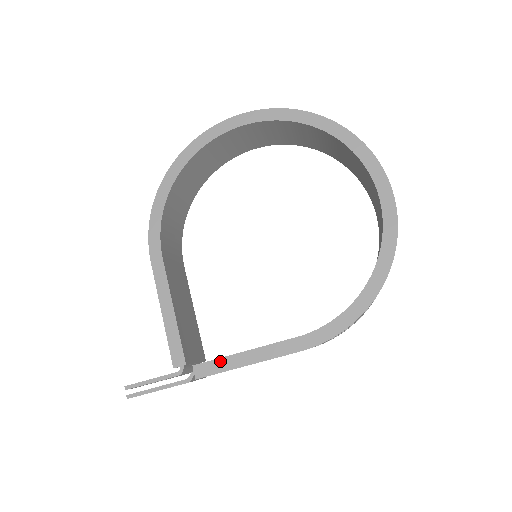
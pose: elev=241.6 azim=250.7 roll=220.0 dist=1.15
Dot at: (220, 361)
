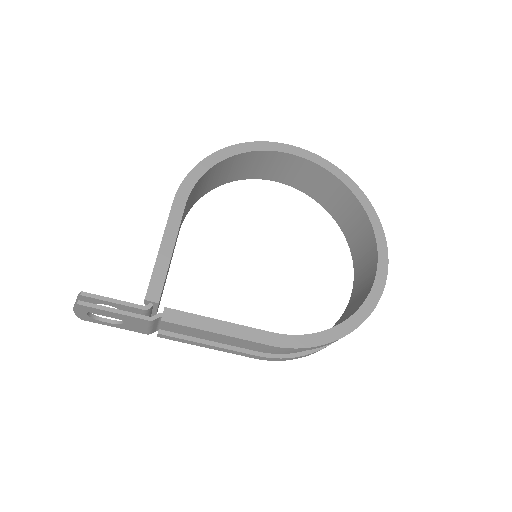
Dot at: (193, 316)
